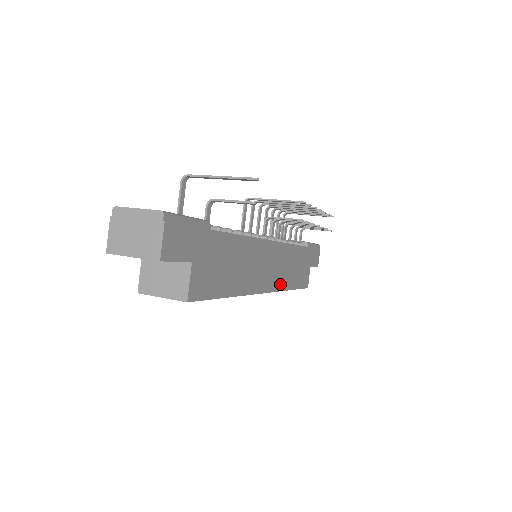
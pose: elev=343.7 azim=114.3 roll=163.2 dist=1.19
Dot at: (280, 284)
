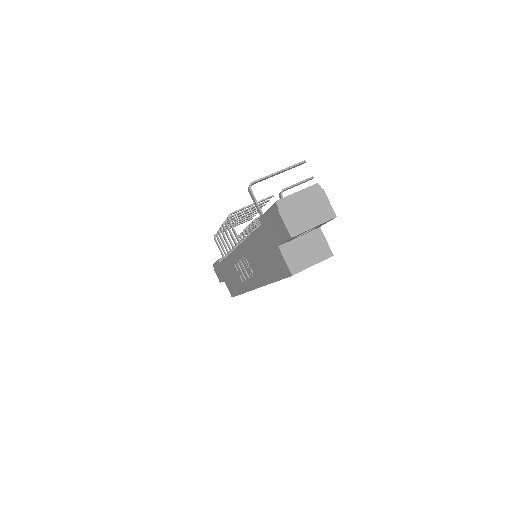
Dot at: occluded
